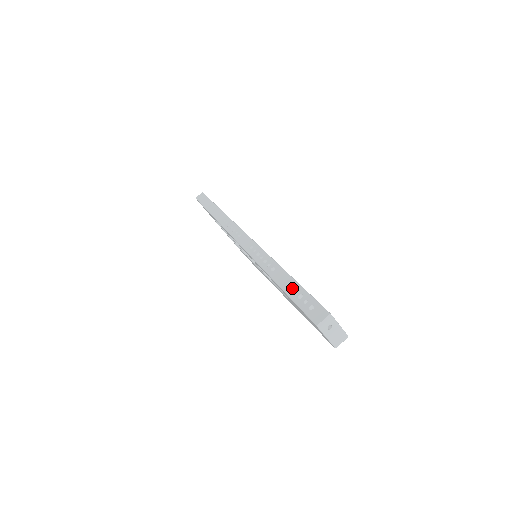
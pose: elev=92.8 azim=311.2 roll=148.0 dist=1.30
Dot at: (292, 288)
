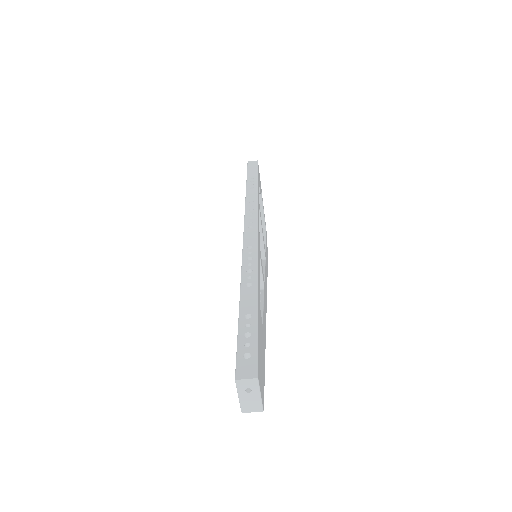
Dot at: (248, 319)
